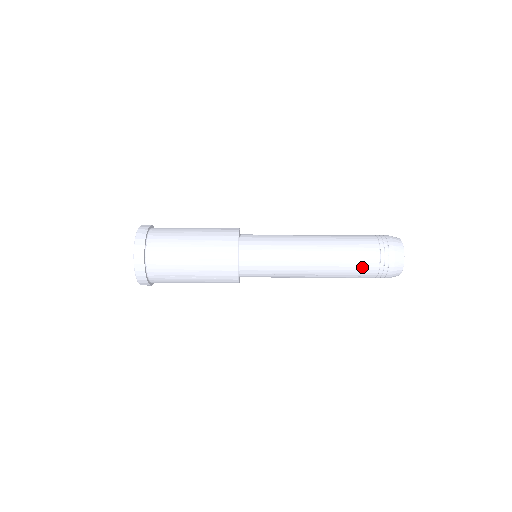
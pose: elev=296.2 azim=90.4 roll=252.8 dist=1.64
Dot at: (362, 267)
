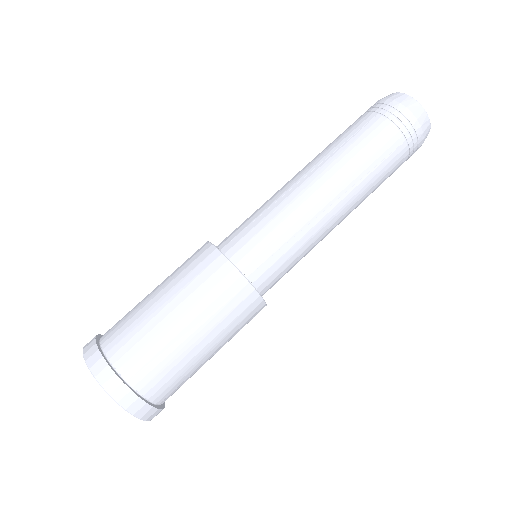
Dot at: (374, 139)
